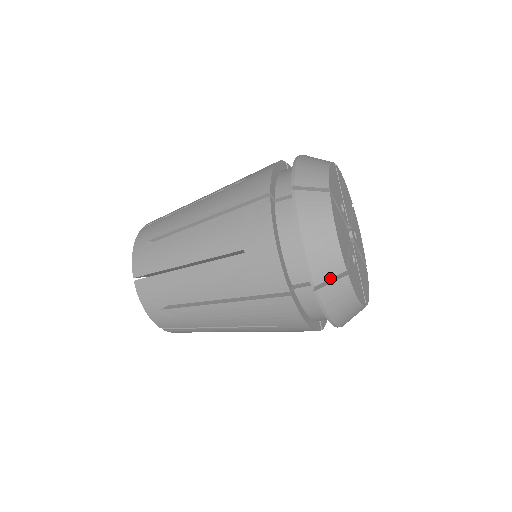
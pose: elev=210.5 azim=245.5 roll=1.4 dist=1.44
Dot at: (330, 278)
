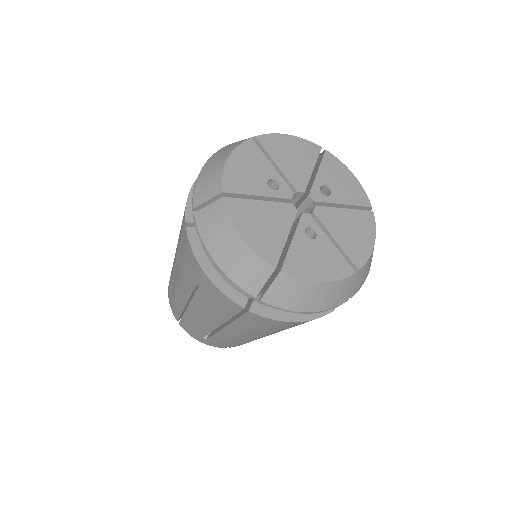
Dot at: (264, 283)
